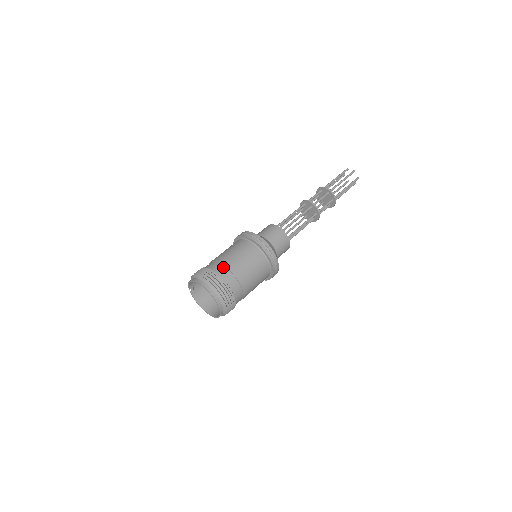
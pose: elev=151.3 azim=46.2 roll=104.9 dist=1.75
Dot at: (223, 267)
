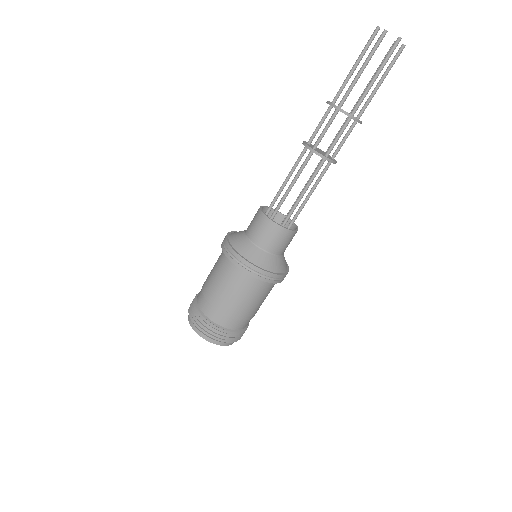
Dot at: (204, 299)
